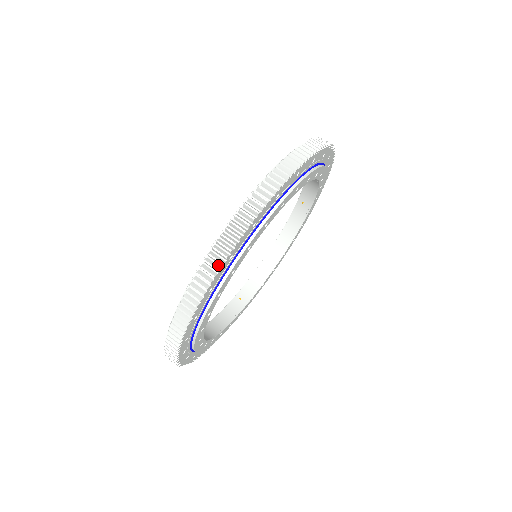
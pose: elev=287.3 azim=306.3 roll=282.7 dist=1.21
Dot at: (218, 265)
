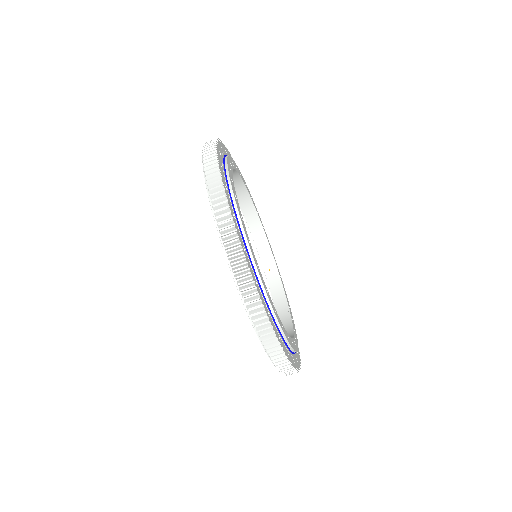
Dot at: (269, 328)
